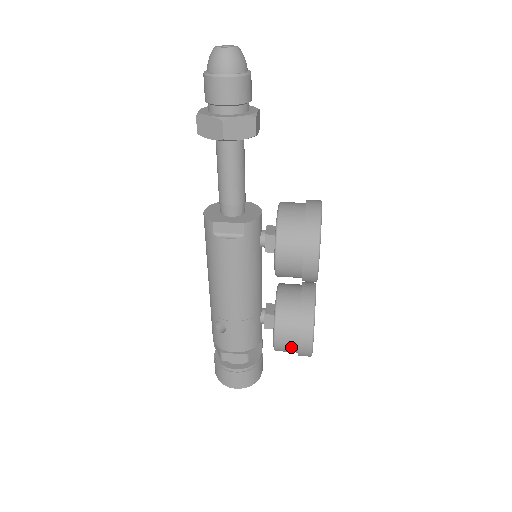
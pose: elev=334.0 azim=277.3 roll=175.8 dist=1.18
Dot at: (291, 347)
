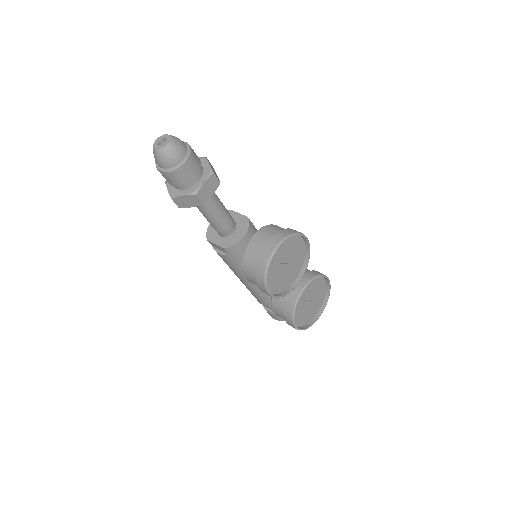
Dot at: occluded
